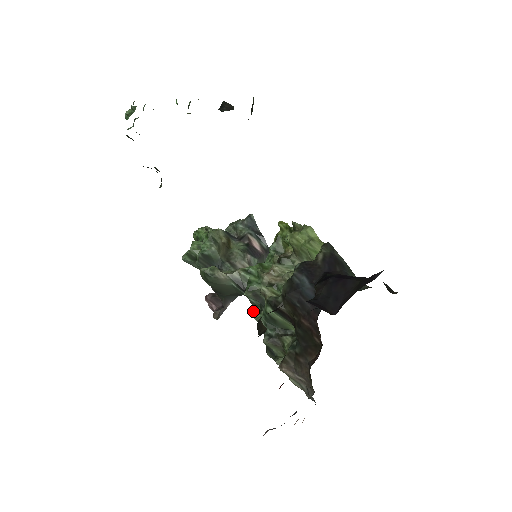
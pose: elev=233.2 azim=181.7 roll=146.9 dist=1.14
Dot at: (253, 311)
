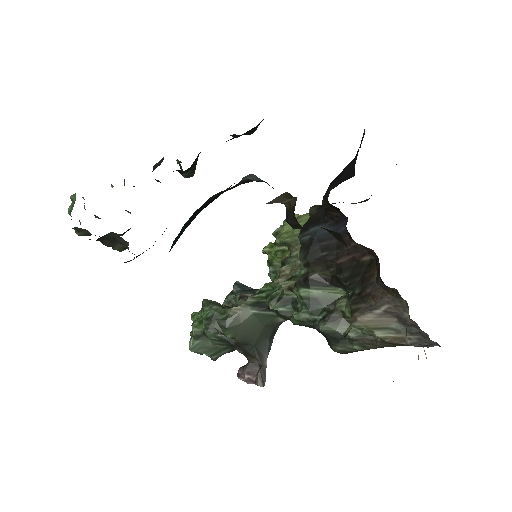
Dot at: (290, 320)
